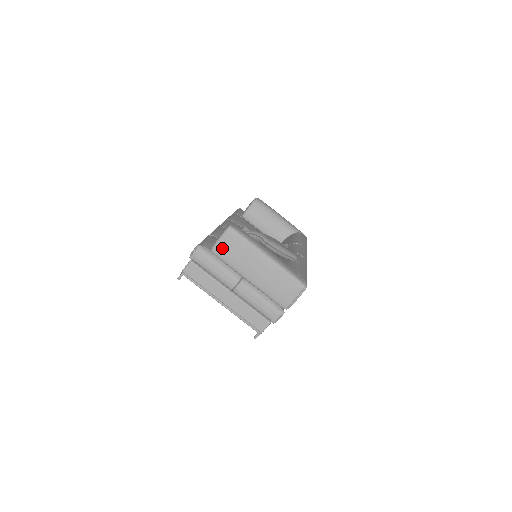
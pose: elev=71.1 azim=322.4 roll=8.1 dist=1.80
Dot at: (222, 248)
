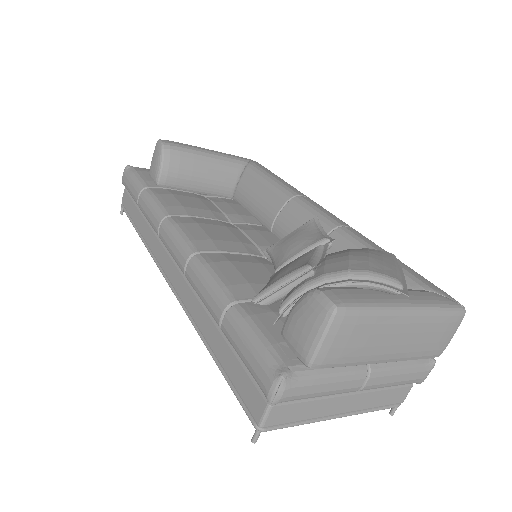
Dot at: (332, 352)
